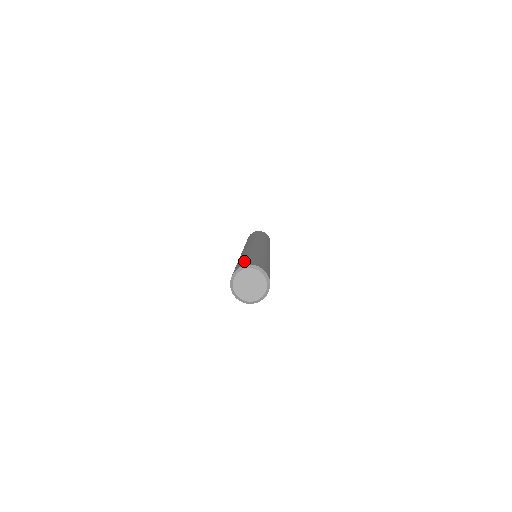
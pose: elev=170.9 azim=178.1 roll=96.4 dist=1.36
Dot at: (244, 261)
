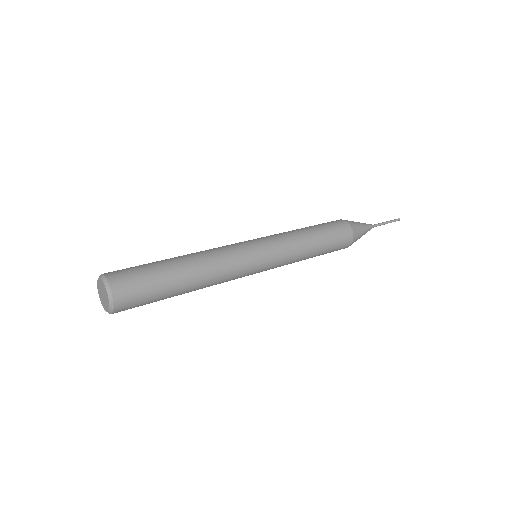
Dot at: (129, 269)
